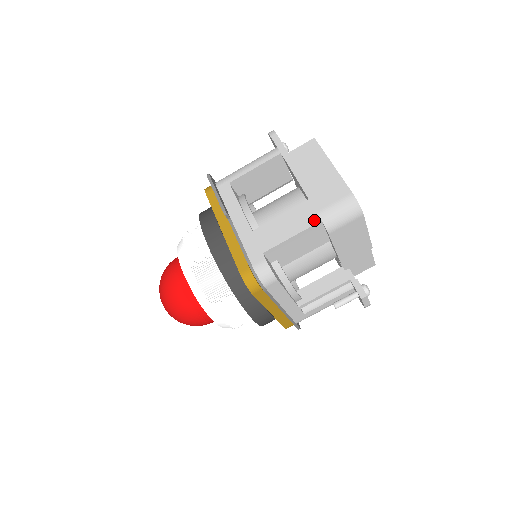
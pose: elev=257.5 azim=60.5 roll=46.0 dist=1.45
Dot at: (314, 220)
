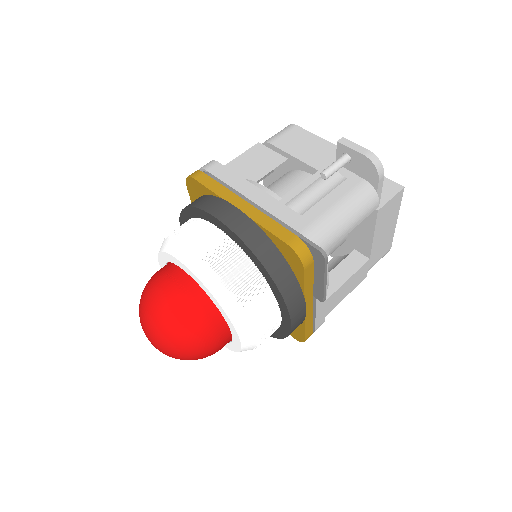
Dot at: occluded
